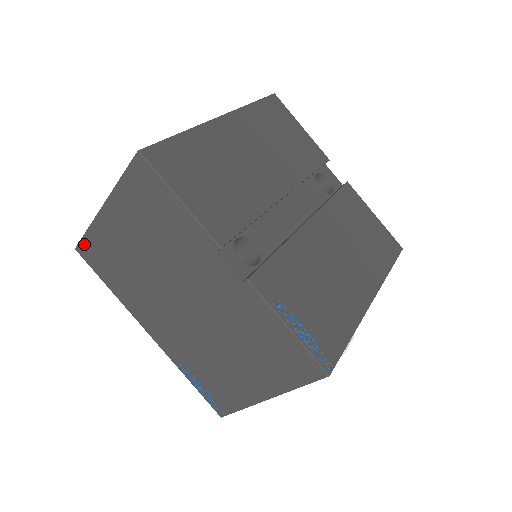
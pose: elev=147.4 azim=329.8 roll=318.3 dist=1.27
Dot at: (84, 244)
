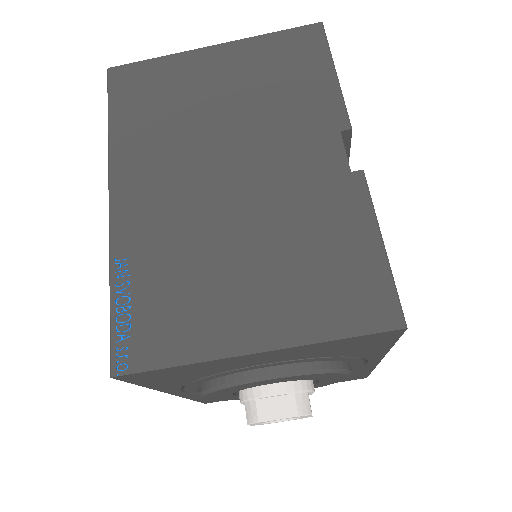
Dot at: (133, 68)
